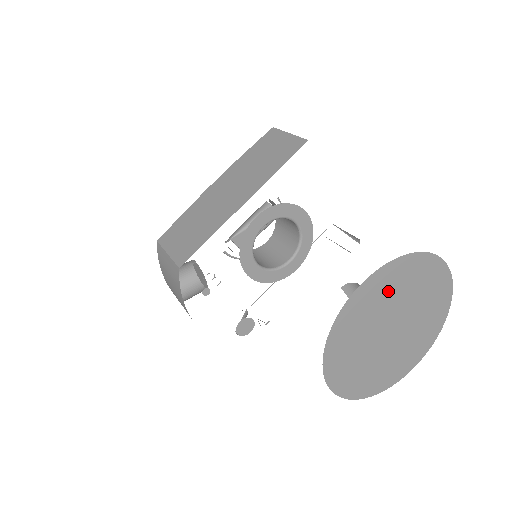
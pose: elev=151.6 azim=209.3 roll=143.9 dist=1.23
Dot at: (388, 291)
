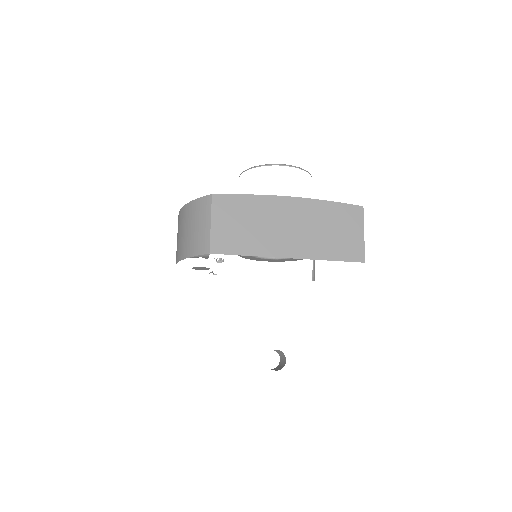
Dot at: occluded
